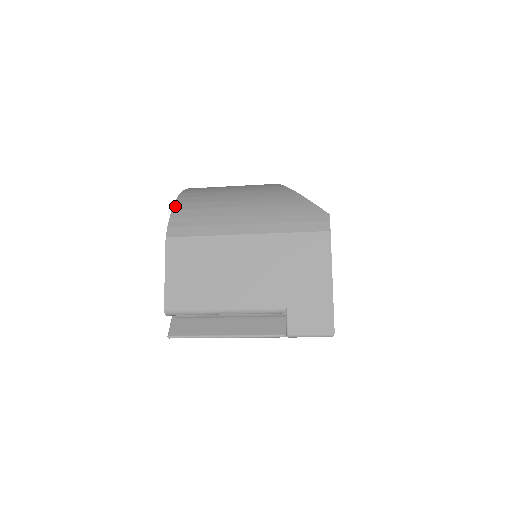
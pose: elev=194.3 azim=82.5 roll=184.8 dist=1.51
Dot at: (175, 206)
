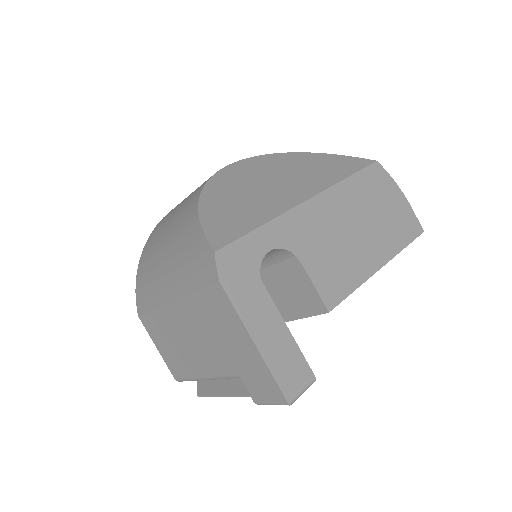
Dot at: (137, 271)
